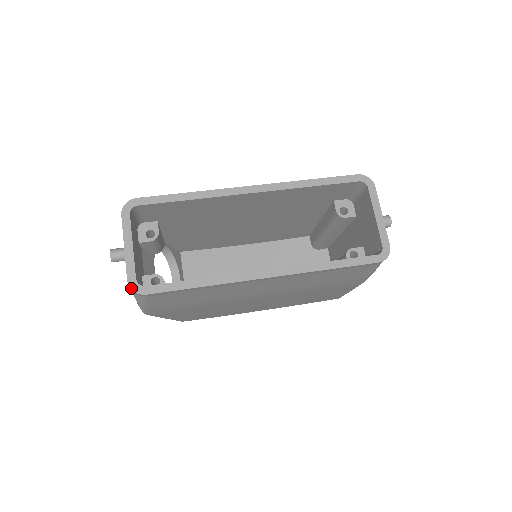
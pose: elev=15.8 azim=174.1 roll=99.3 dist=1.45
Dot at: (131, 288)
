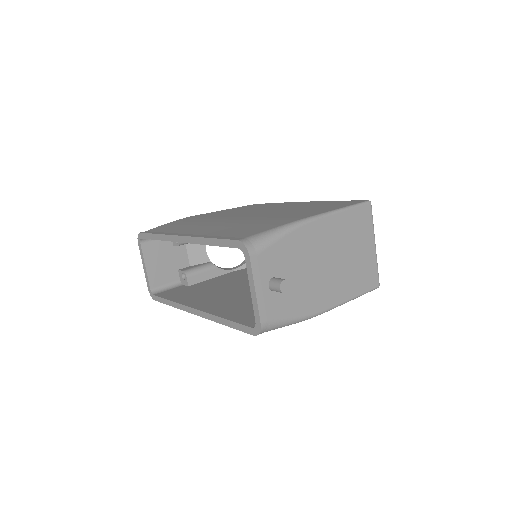
Dot at: (150, 294)
